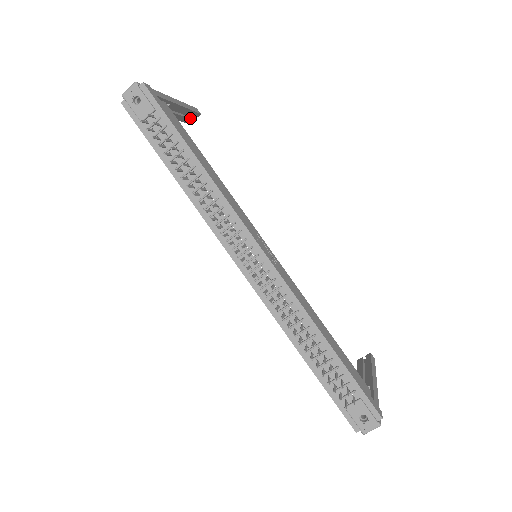
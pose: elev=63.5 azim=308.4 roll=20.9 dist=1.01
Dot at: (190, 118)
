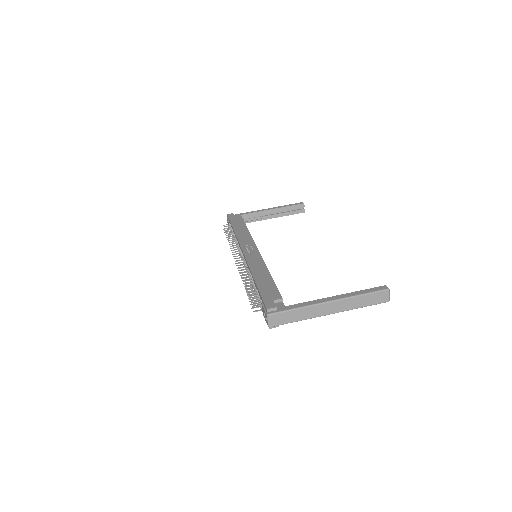
Dot at: (299, 210)
